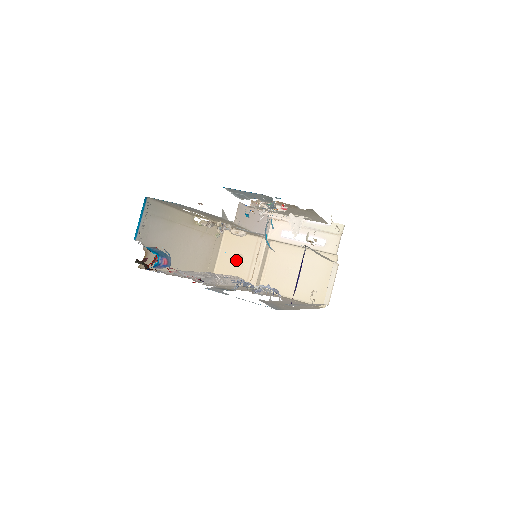
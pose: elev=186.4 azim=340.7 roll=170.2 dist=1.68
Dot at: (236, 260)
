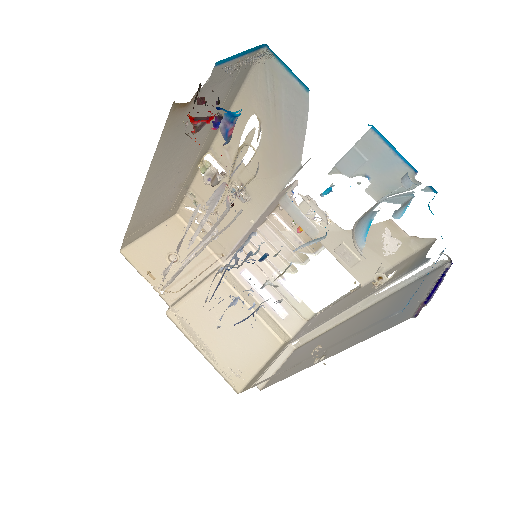
Dot at: (168, 256)
